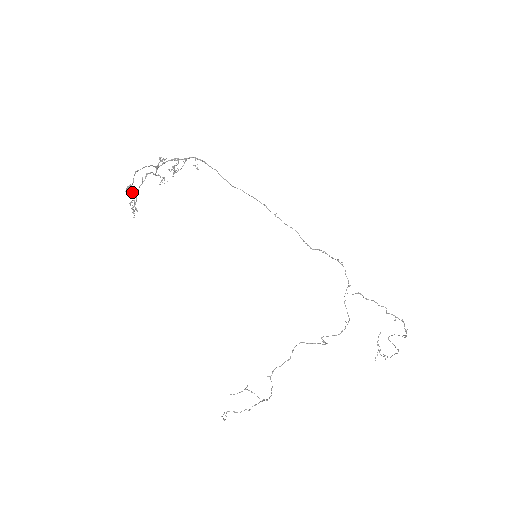
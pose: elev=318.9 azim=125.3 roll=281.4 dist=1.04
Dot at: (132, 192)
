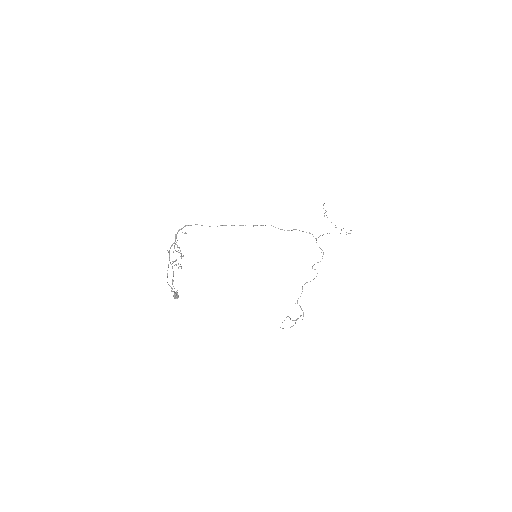
Dot at: (177, 295)
